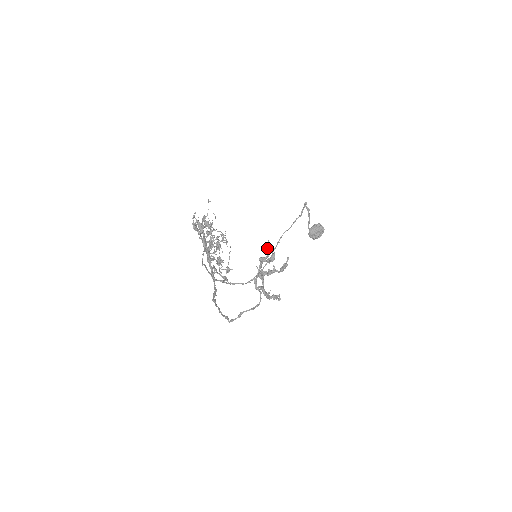
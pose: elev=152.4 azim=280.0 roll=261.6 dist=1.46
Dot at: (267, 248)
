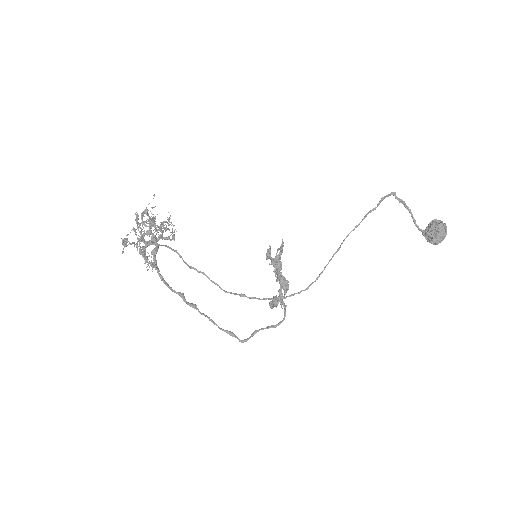
Dot at: (280, 247)
